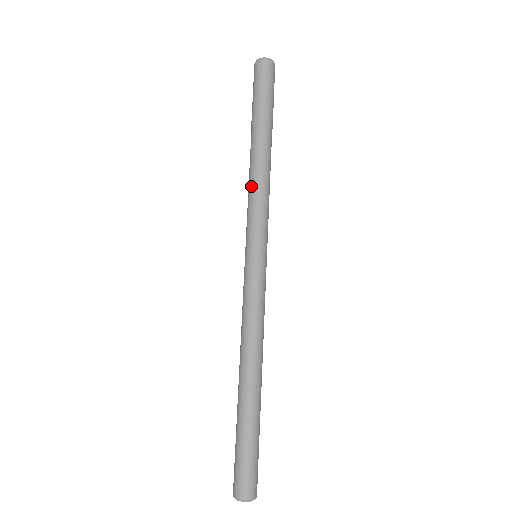
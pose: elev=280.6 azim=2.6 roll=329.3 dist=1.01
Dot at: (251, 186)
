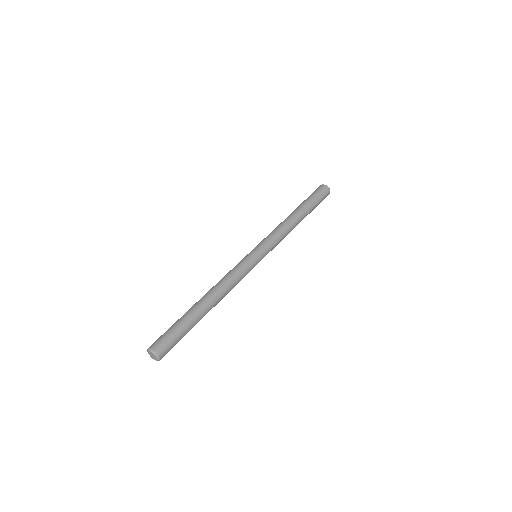
Dot at: (278, 226)
